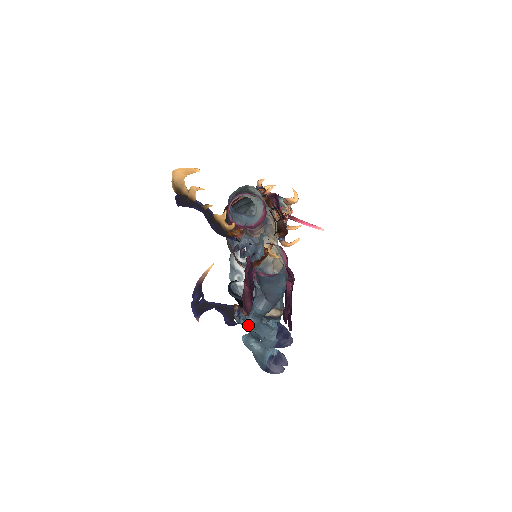
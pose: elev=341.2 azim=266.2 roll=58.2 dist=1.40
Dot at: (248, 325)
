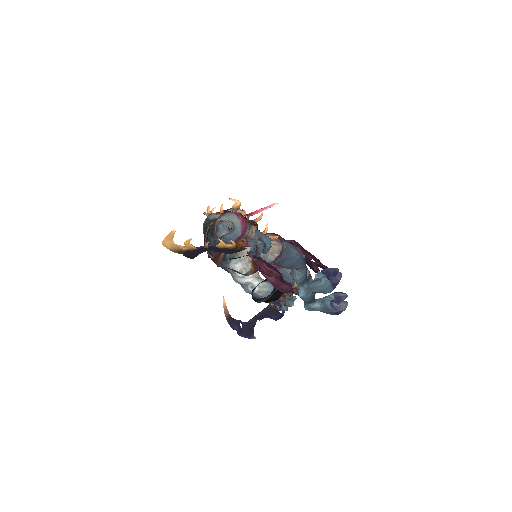
Dot at: (303, 294)
